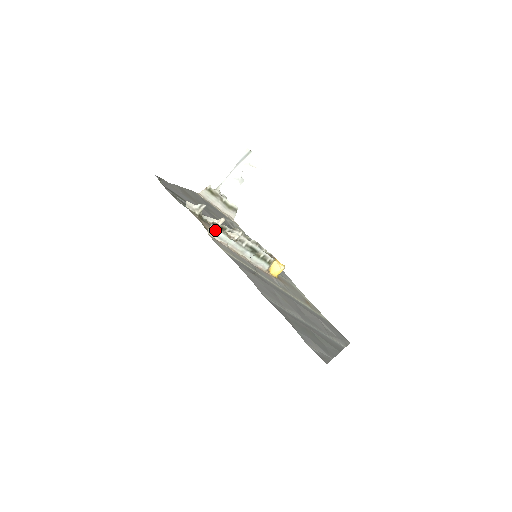
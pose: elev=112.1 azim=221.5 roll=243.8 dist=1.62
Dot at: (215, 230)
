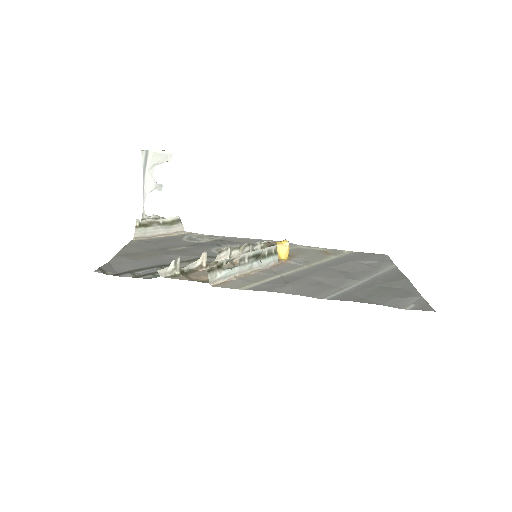
Dot at: (214, 275)
